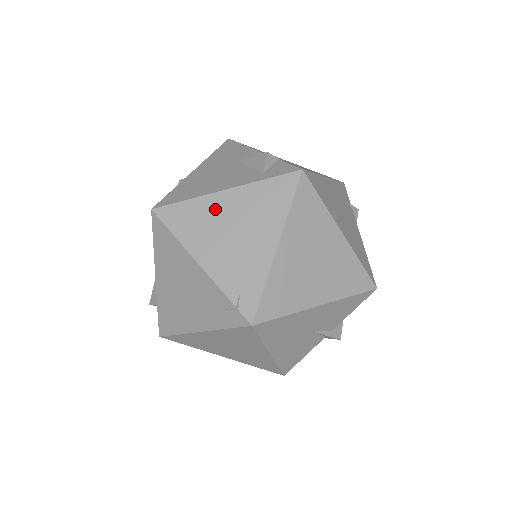
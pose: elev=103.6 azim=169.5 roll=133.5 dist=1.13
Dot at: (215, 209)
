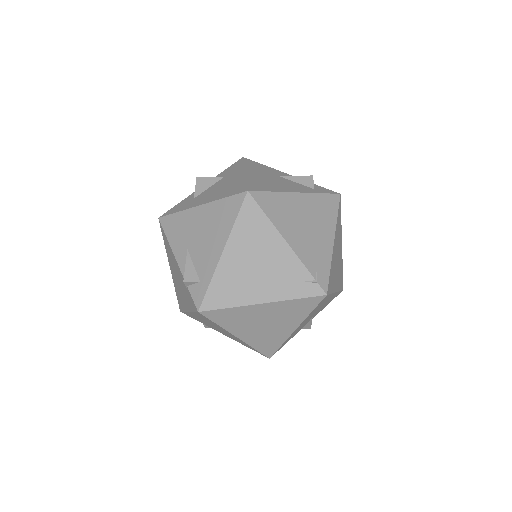
Dot at: (293, 204)
